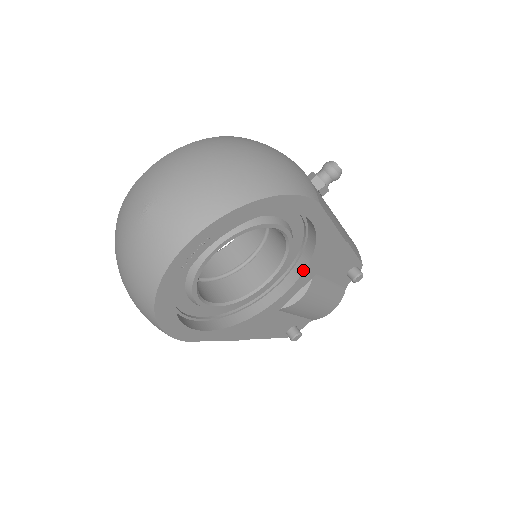
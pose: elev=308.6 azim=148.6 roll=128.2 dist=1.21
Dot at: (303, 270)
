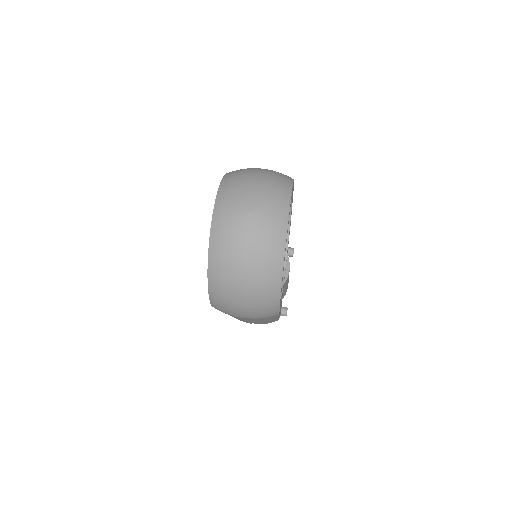
Dot at: (287, 246)
